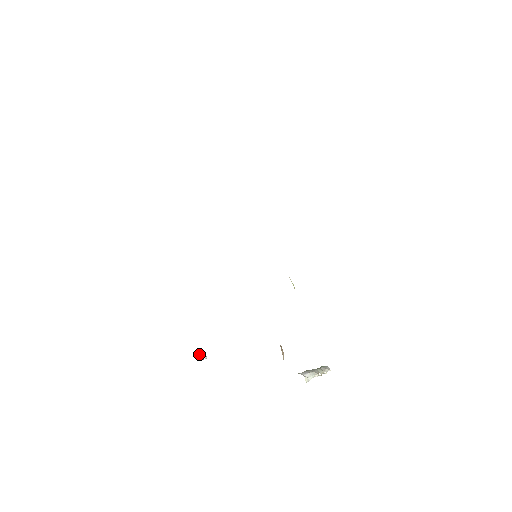
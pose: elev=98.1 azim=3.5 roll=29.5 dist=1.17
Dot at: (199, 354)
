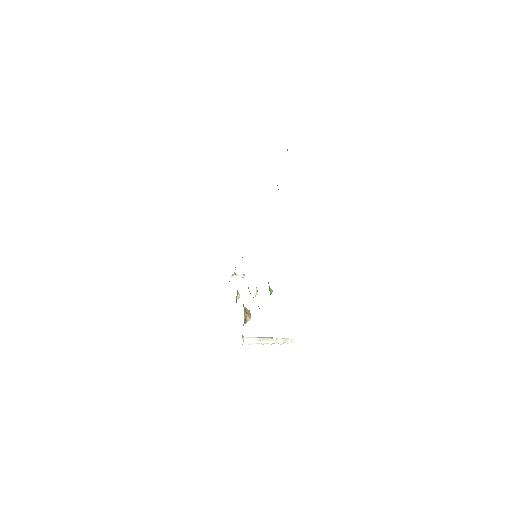
Dot at: (235, 274)
